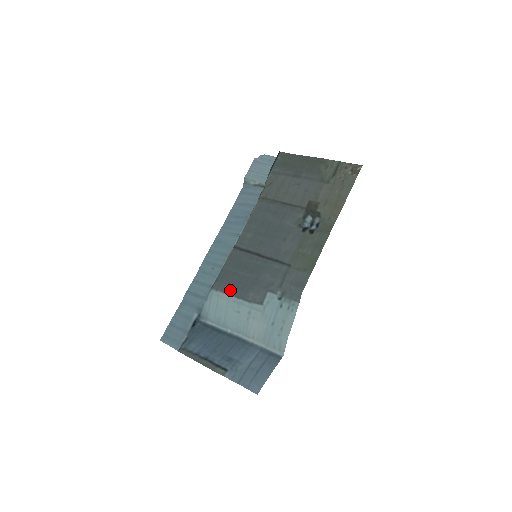
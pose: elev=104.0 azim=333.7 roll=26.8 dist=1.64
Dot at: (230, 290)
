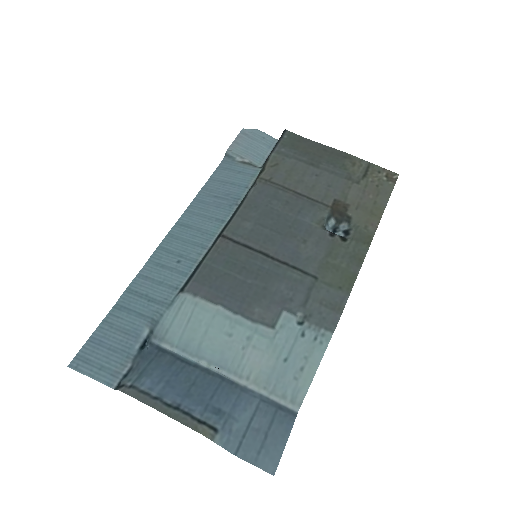
Dot at: (220, 298)
